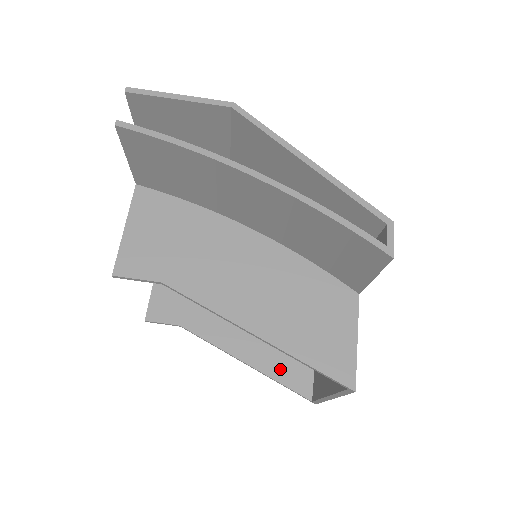
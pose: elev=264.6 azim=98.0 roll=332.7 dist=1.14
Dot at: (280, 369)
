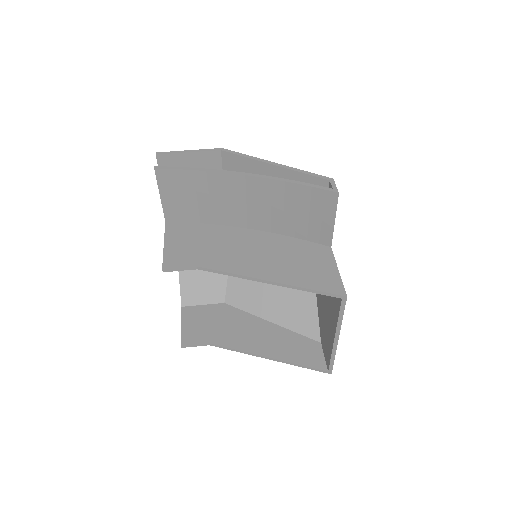
Dot at: (296, 355)
